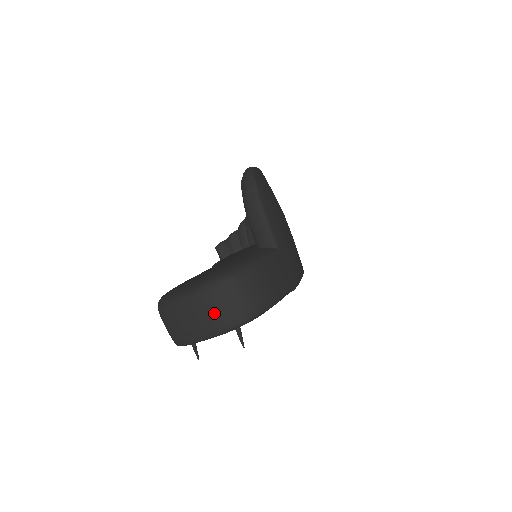
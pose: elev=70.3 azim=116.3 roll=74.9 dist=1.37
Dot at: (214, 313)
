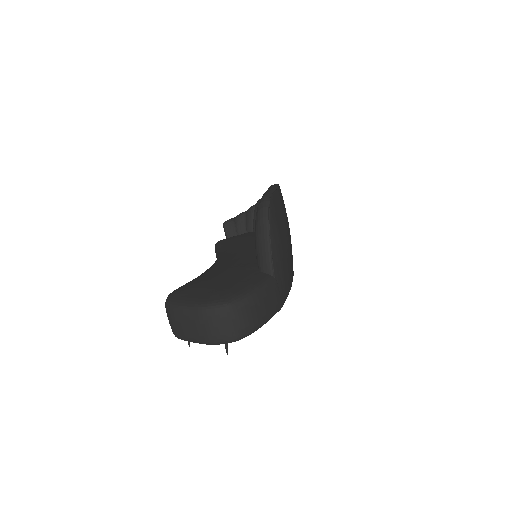
Dot at: (210, 329)
